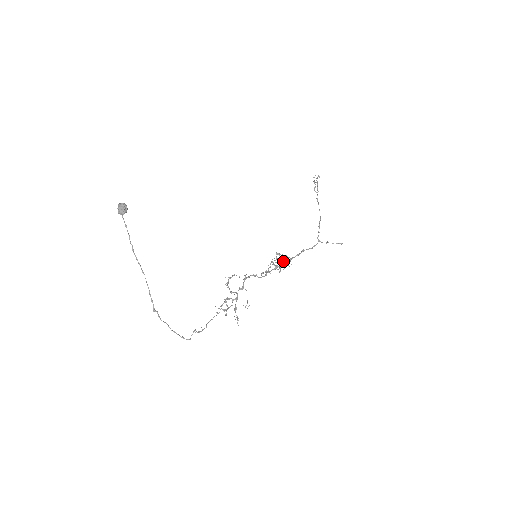
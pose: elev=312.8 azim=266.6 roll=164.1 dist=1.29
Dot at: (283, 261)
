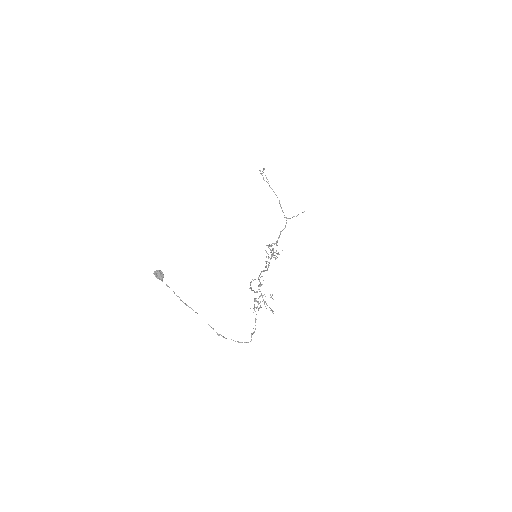
Dot at: (273, 249)
